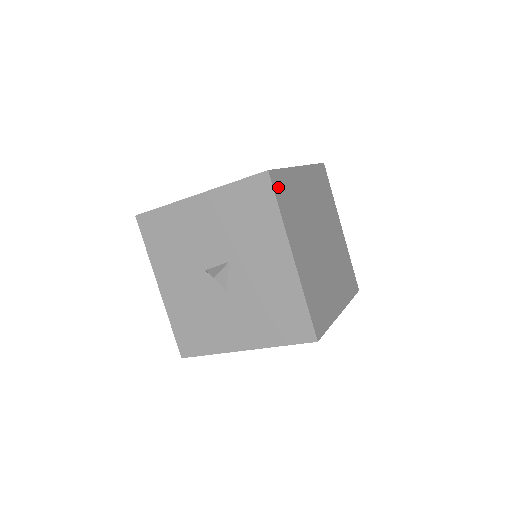
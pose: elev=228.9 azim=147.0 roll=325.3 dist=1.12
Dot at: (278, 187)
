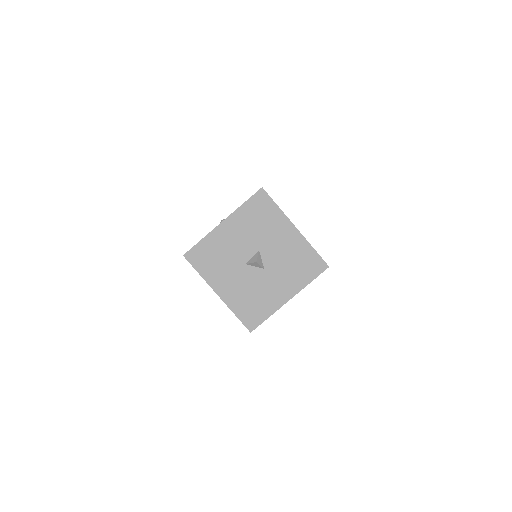
Dot at: occluded
